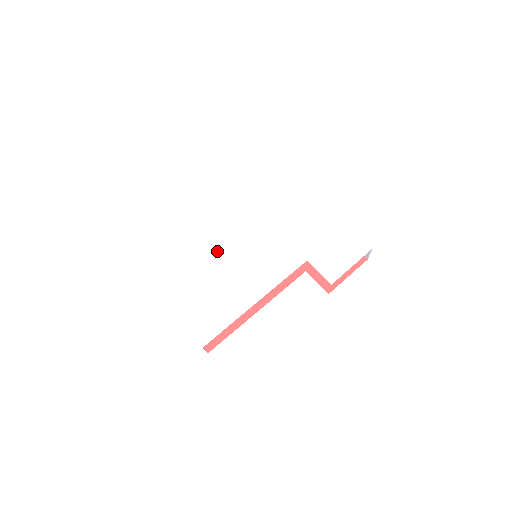
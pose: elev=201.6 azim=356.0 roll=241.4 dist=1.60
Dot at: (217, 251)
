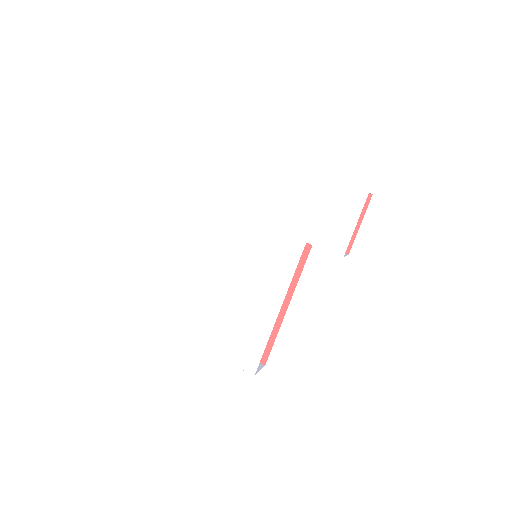
Dot at: (216, 276)
